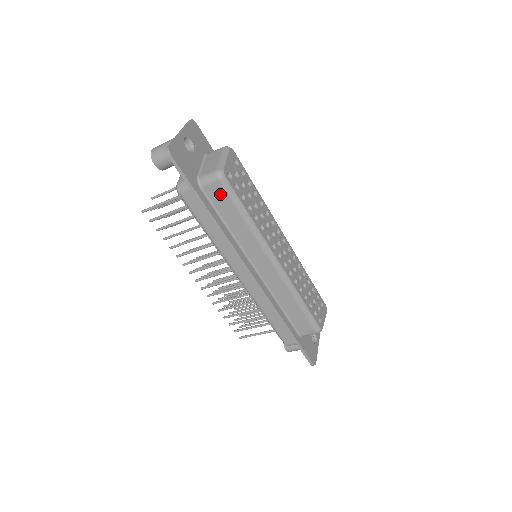
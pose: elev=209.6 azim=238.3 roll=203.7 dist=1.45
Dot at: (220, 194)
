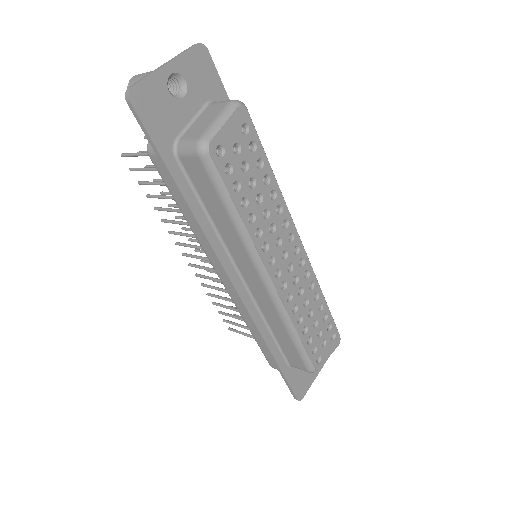
Dot at: (201, 174)
